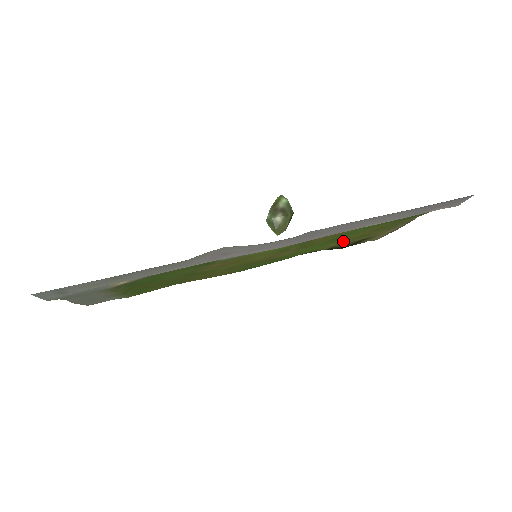
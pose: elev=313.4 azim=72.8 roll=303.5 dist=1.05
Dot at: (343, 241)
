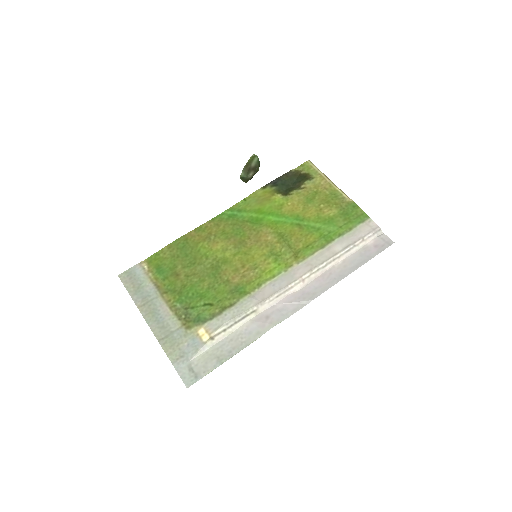
Dot at: (300, 204)
